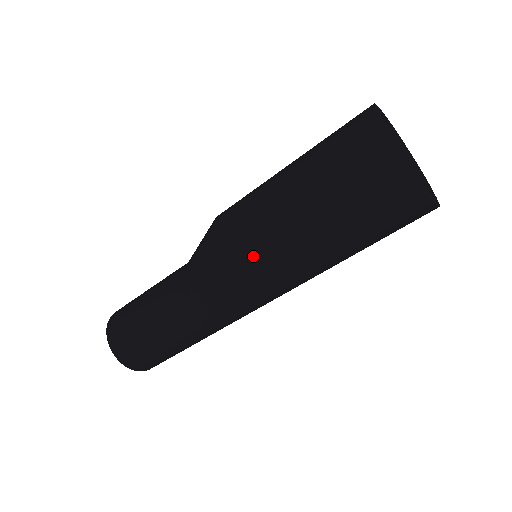
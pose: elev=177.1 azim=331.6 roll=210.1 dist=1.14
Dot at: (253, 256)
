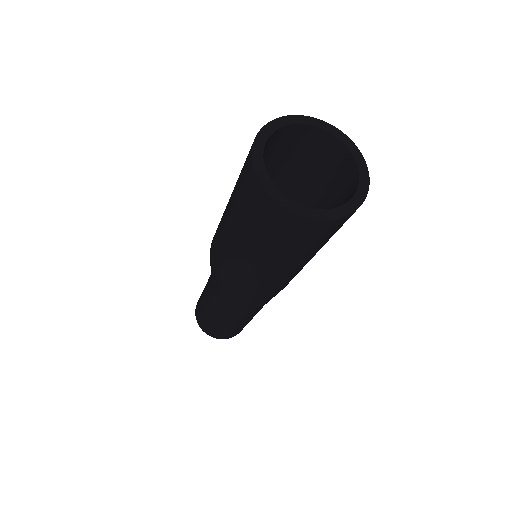
Dot at: (217, 252)
